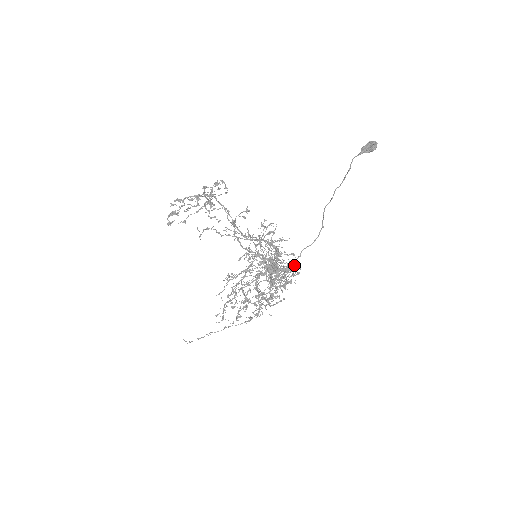
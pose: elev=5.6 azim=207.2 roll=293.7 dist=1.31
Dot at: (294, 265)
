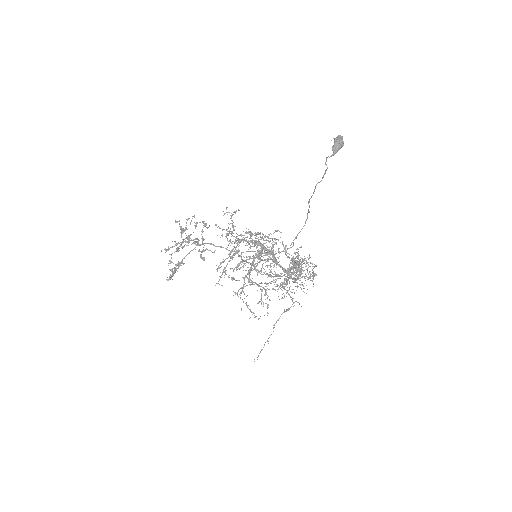
Dot at: occluded
